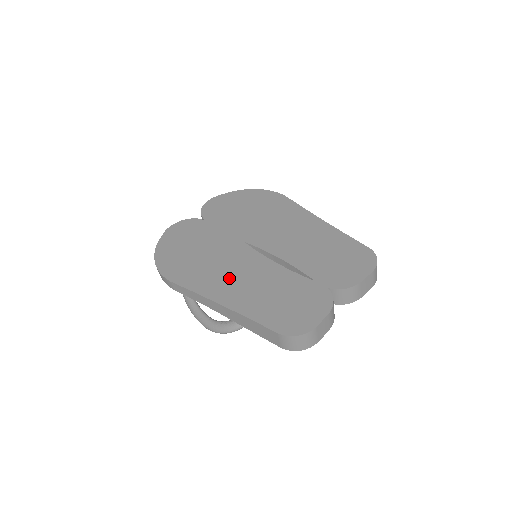
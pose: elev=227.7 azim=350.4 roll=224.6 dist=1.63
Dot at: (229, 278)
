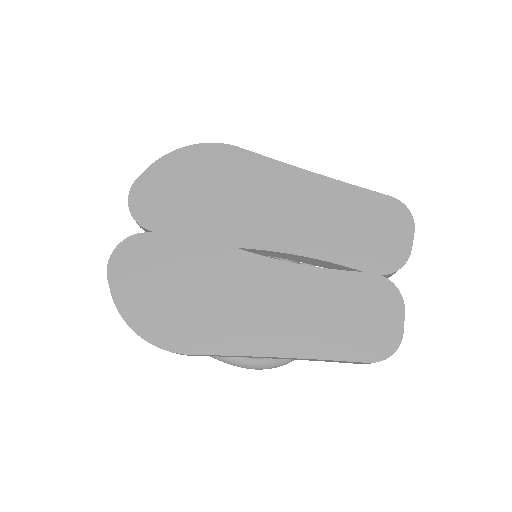
Dot at: (260, 314)
